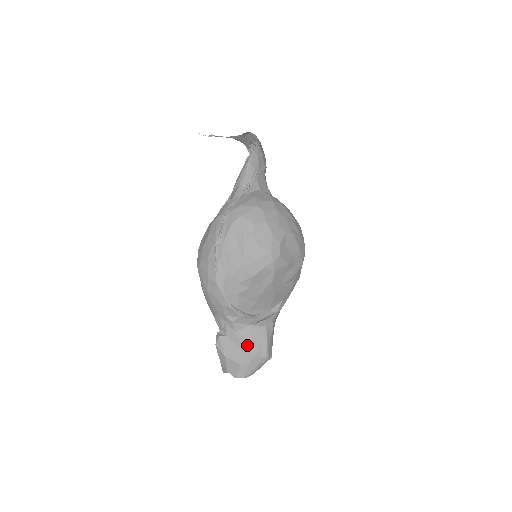
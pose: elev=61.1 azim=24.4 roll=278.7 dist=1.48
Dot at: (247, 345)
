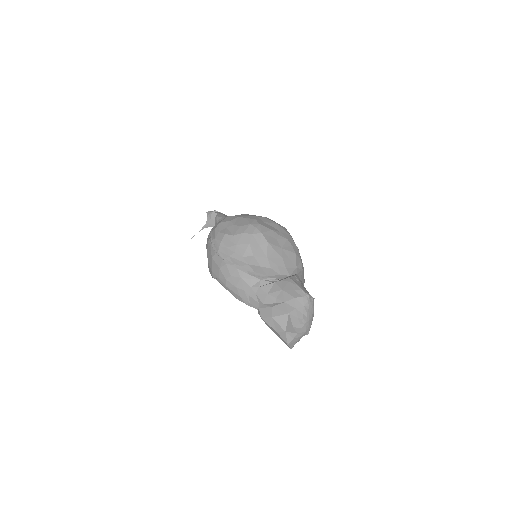
Dot at: (283, 296)
